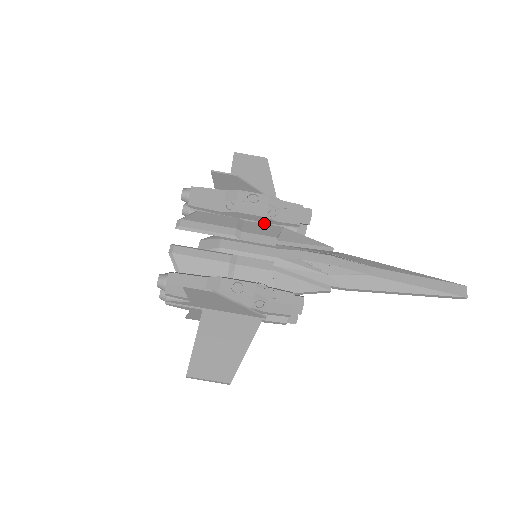
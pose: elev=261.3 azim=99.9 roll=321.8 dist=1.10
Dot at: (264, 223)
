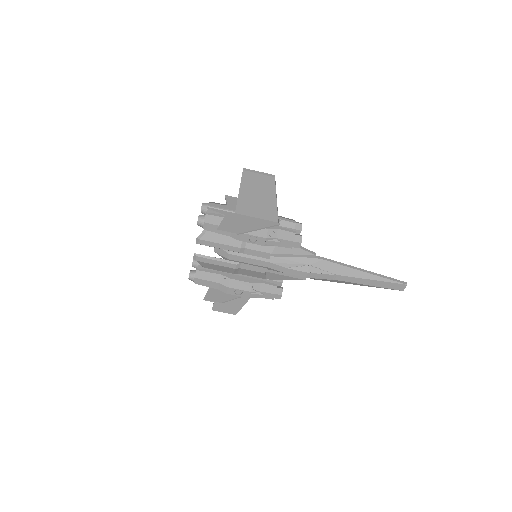
Dot at: occluded
